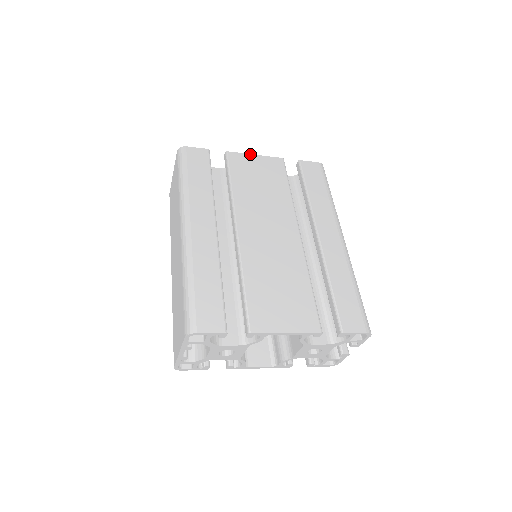
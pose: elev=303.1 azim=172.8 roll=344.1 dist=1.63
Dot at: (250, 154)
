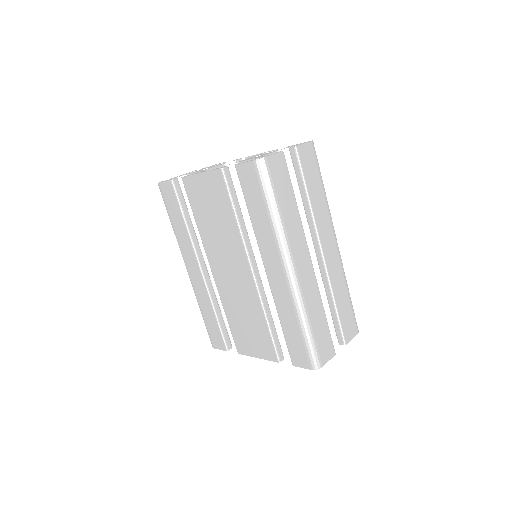
Dot at: (196, 174)
